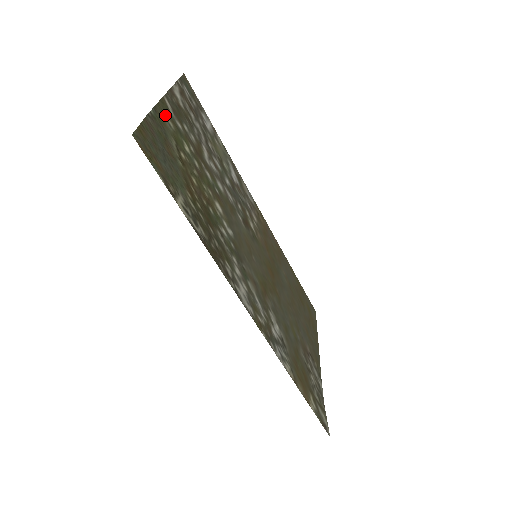
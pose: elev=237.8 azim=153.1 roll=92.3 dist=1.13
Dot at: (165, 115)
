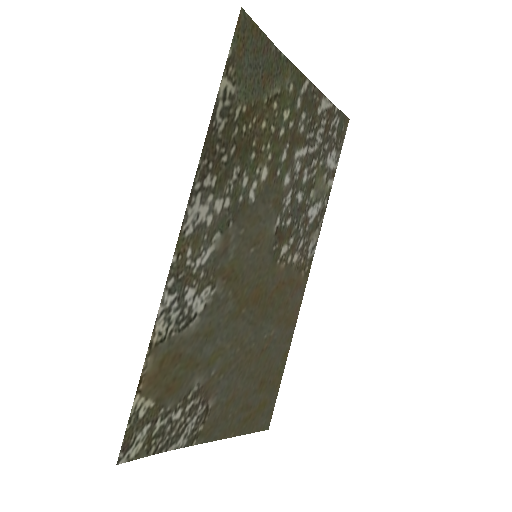
Dot at: (293, 78)
